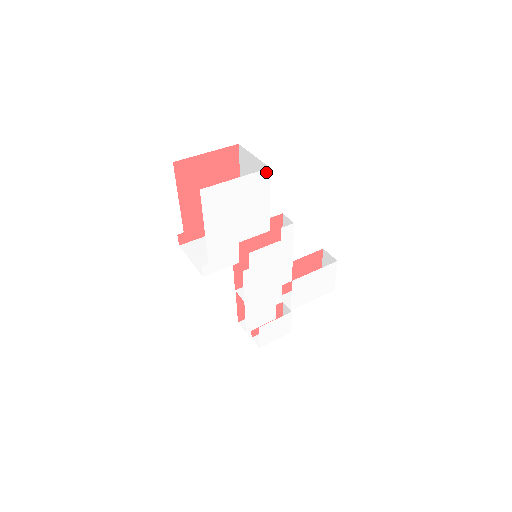
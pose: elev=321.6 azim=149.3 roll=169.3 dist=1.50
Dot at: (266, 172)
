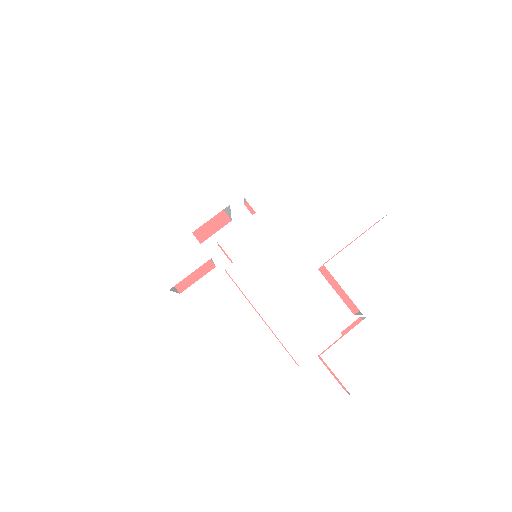
Dot at: (175, 143)
